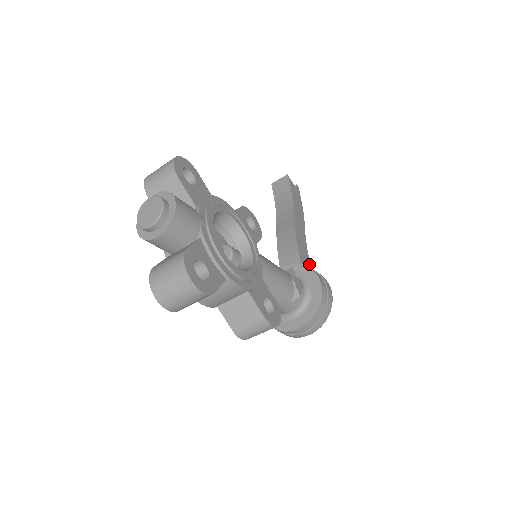
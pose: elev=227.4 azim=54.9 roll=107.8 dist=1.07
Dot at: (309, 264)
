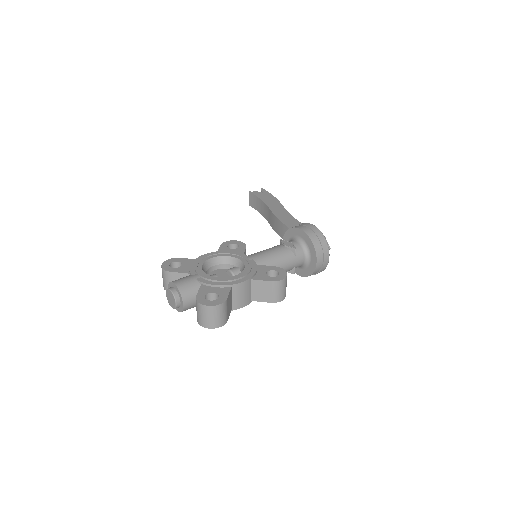
Dot at: (299, 223)
